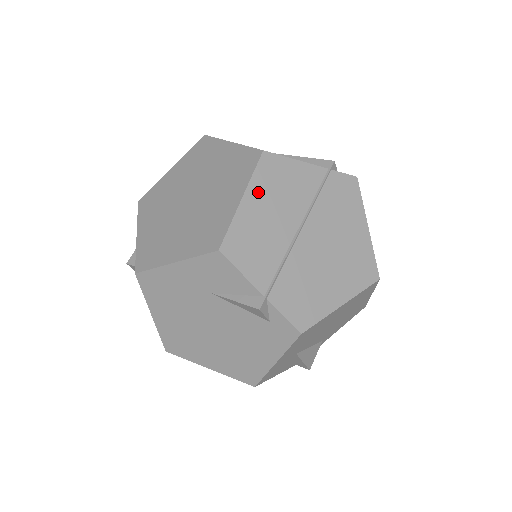
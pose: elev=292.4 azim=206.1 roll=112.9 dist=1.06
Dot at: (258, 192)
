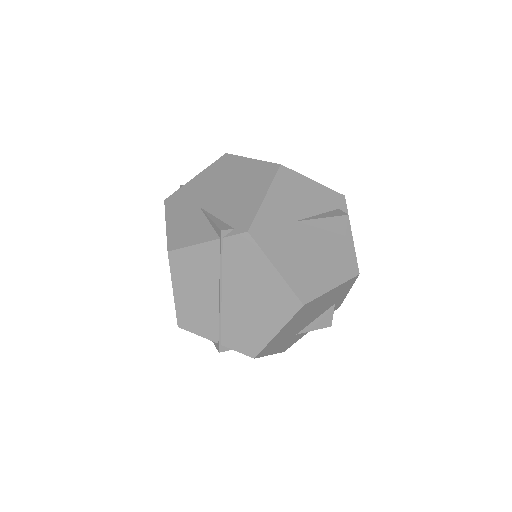
Dot at: (180, 282)
